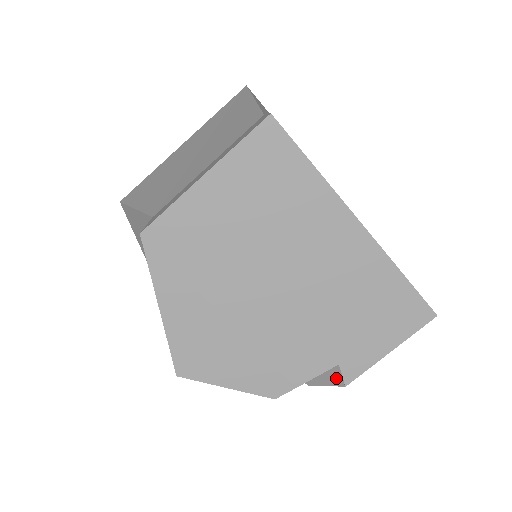
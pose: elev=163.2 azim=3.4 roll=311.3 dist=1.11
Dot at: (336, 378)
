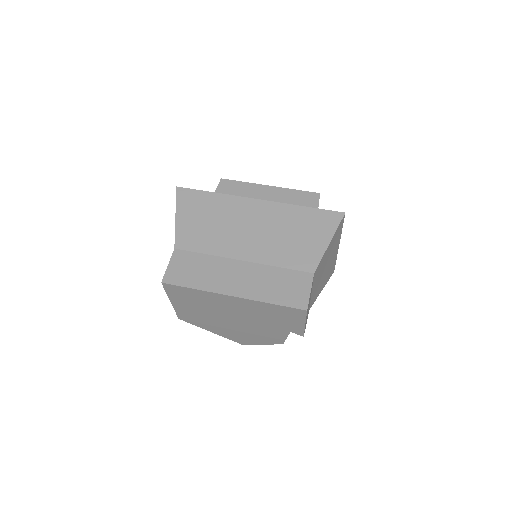
Dot at: occluded
